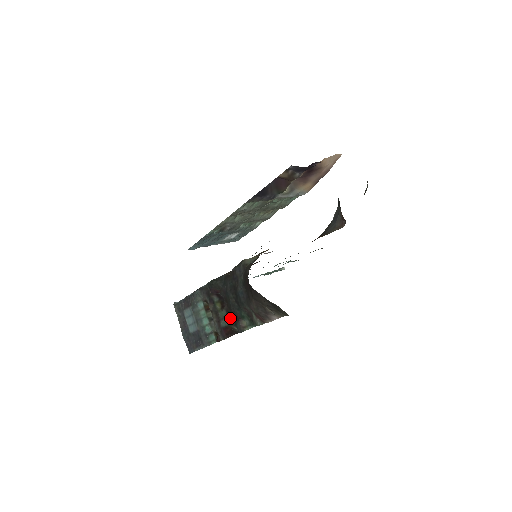
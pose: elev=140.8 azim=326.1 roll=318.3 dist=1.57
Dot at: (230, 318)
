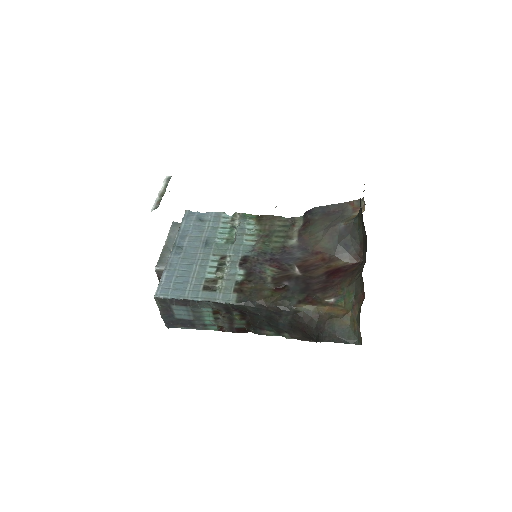
Dot at: (249, 325)
